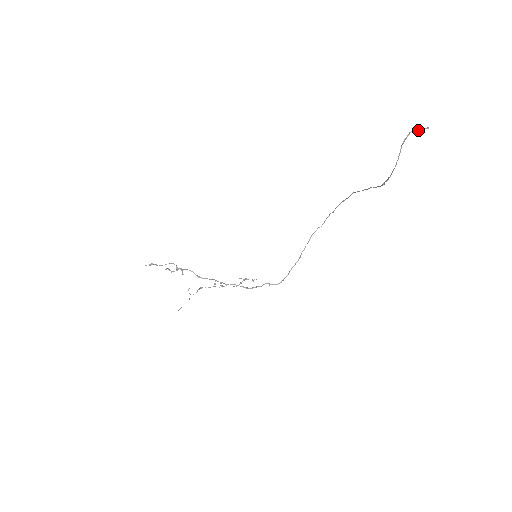
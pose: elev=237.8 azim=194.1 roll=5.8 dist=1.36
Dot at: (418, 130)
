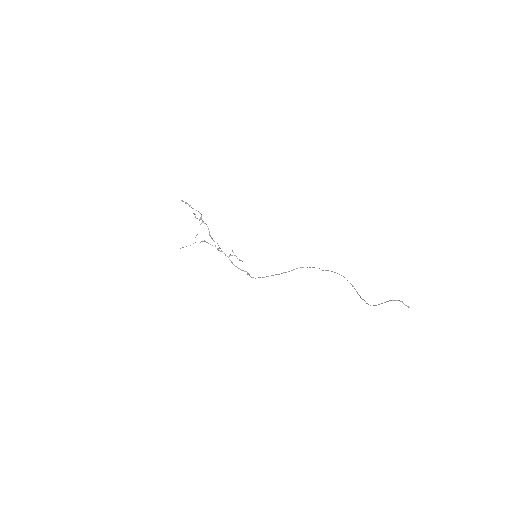
Dot at: (404, 304)
